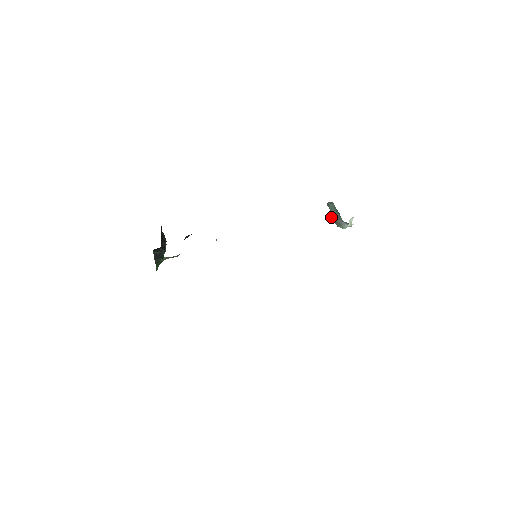
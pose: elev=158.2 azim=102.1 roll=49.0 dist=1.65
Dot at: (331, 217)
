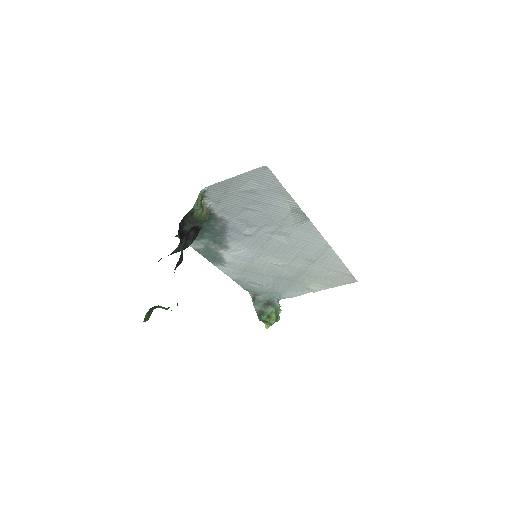
Dot at: (264, 314)
